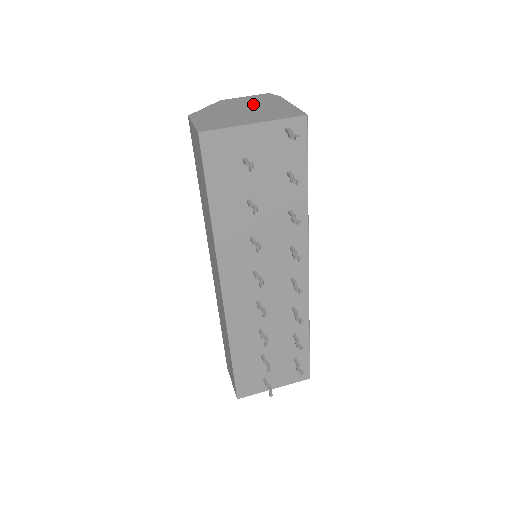
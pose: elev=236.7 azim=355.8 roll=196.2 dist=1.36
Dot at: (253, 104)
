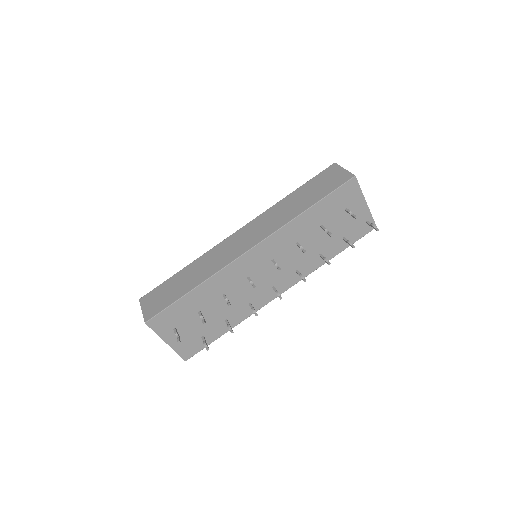
Dot at: occluded
